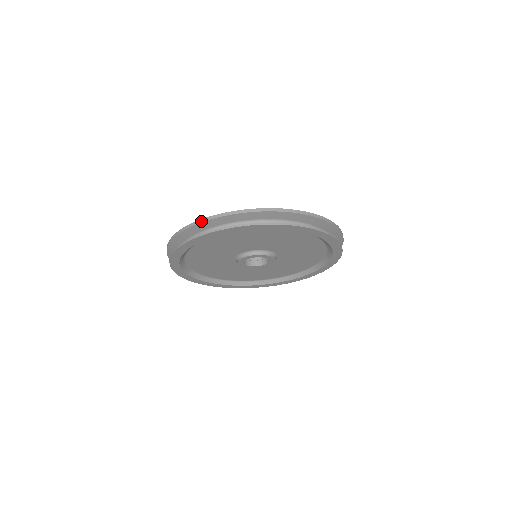
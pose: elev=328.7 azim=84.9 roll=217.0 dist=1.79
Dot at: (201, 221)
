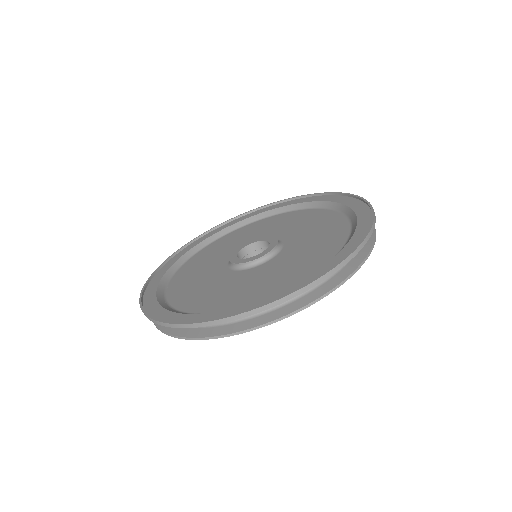
Dot at: (201, 326)
